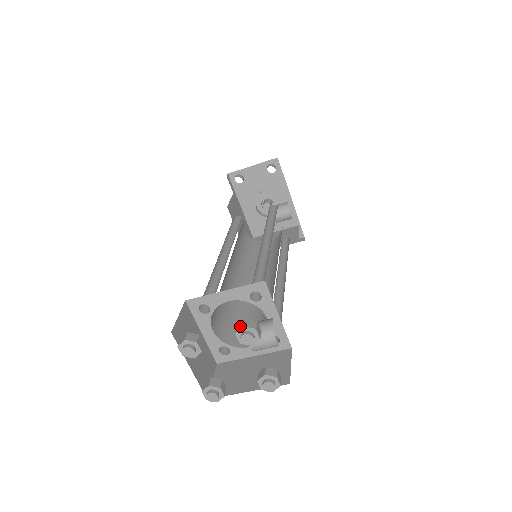
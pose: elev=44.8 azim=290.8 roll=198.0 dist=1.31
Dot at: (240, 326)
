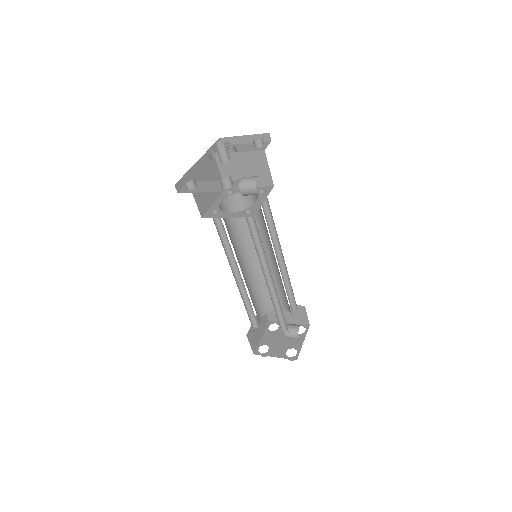
Dot at: (289, 359)
